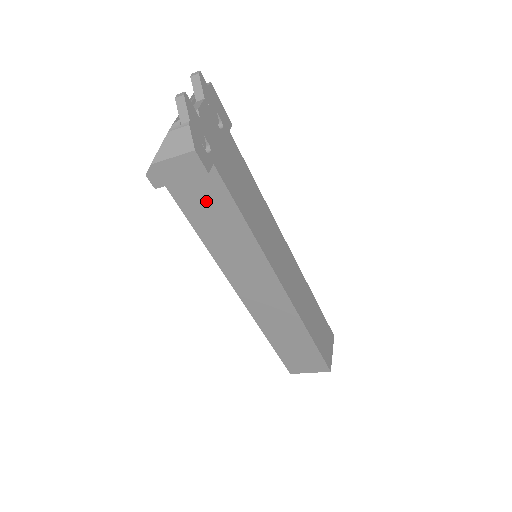
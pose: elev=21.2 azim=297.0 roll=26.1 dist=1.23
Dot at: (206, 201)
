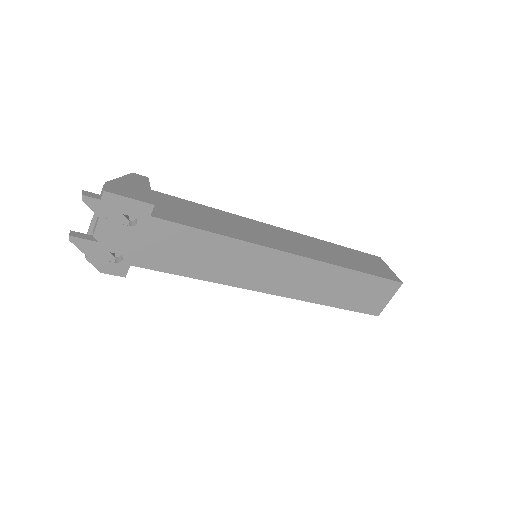
Dot at: occluded
